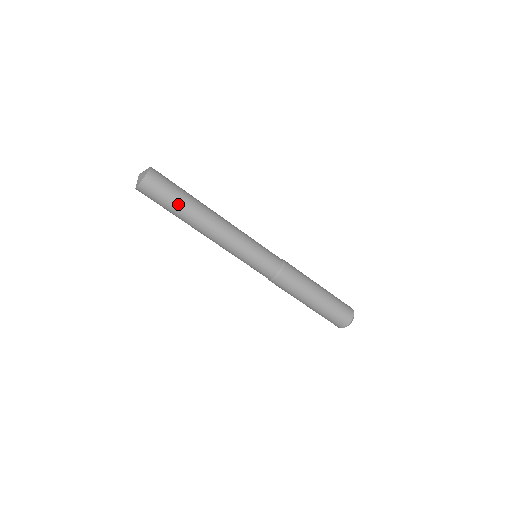
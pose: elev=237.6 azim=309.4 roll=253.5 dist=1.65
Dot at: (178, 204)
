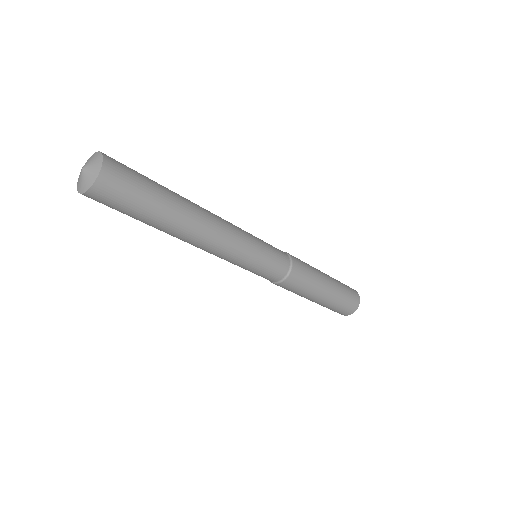
Dot at: (143, 221)
